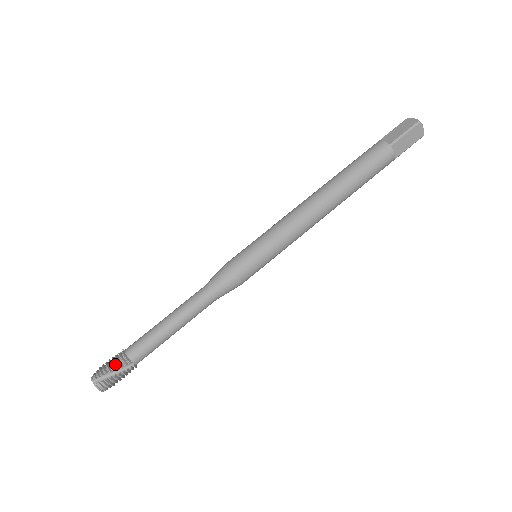
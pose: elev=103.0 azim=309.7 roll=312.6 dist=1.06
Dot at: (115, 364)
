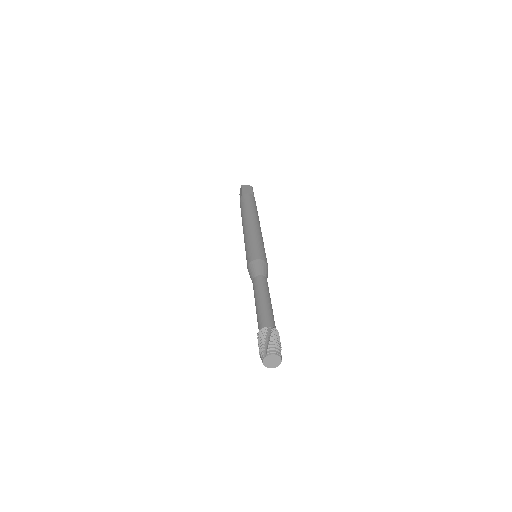
Dot at: (261, 337)
